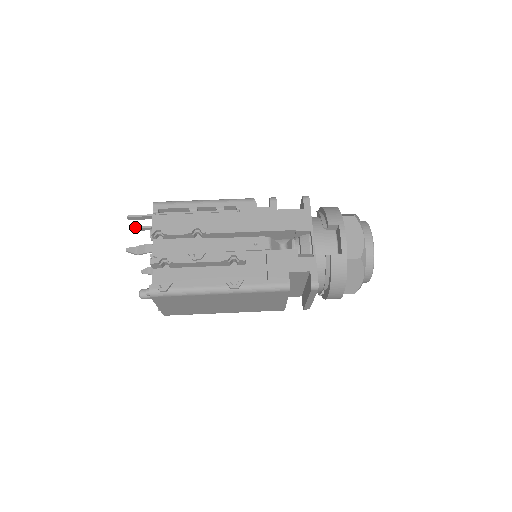
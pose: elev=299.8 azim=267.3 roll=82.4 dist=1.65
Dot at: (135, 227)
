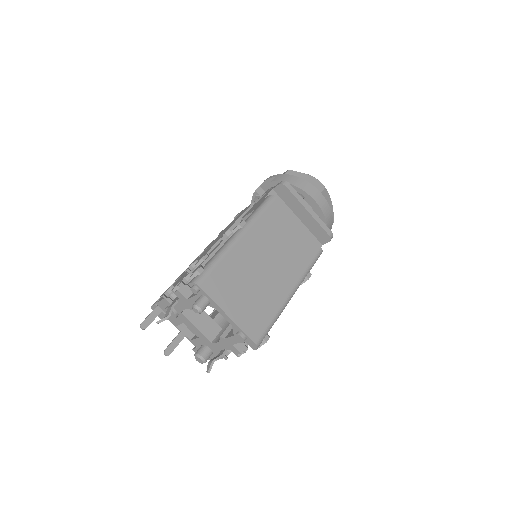
Dot at: occluded
